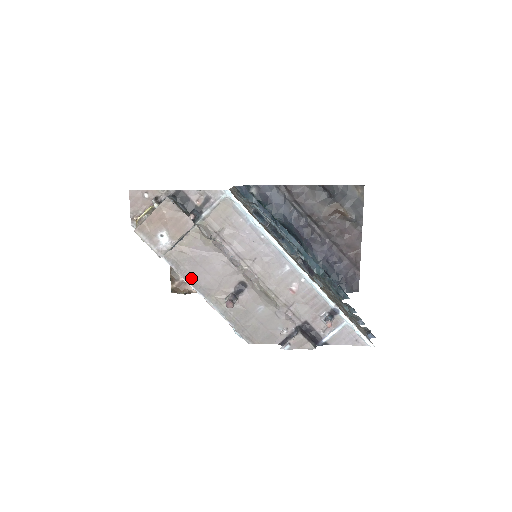
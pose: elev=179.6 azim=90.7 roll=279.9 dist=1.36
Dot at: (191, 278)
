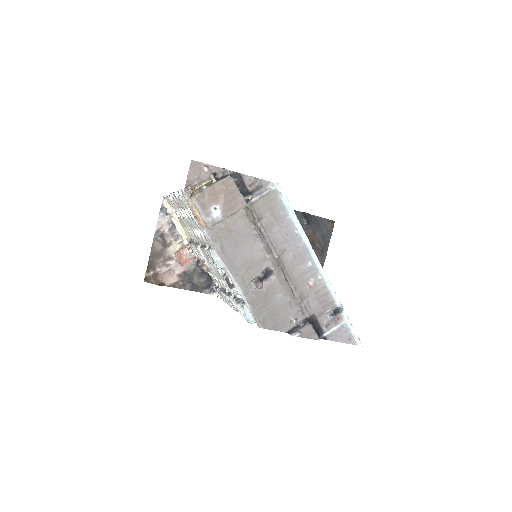
Dot at: (225, 255)
